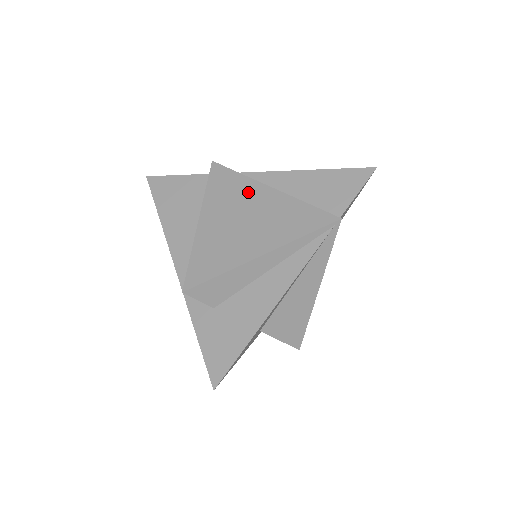
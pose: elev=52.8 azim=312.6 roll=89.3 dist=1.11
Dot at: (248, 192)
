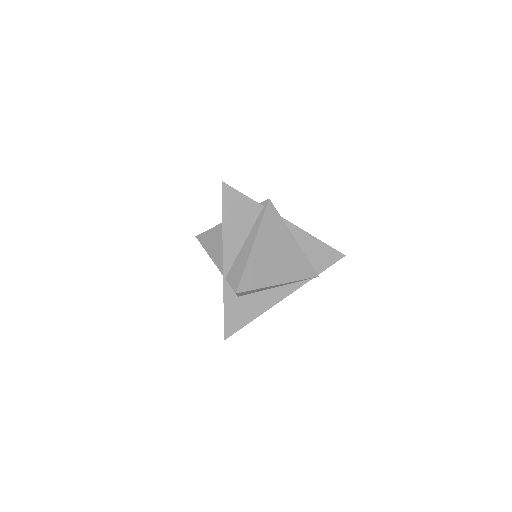
Dot at: (283, 236)
